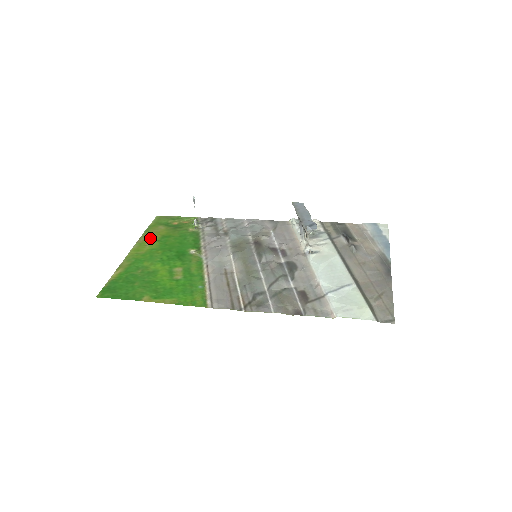
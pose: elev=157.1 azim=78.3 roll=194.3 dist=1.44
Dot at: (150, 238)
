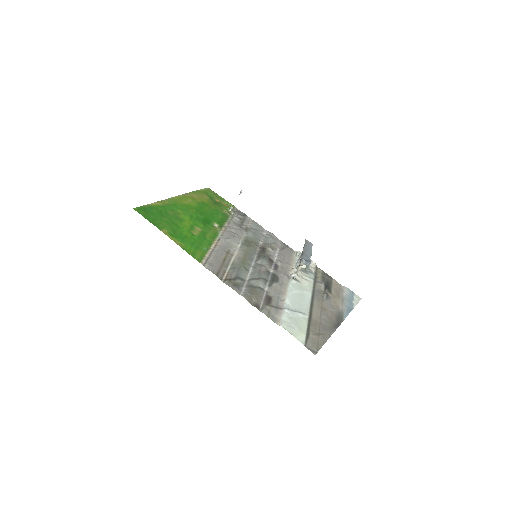
Dot at: (194, 198)
